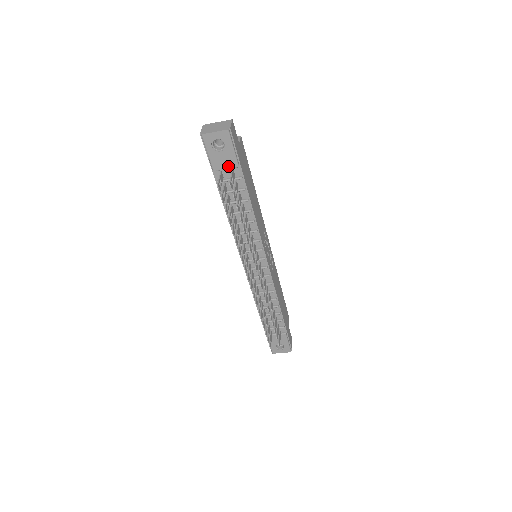
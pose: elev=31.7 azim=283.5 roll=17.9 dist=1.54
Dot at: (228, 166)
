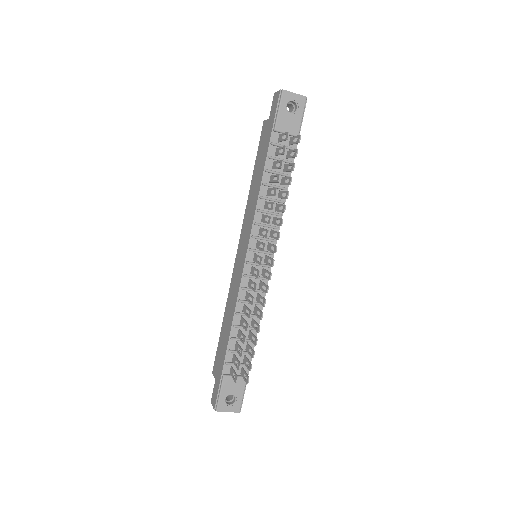
Dot at: (290, 131)
